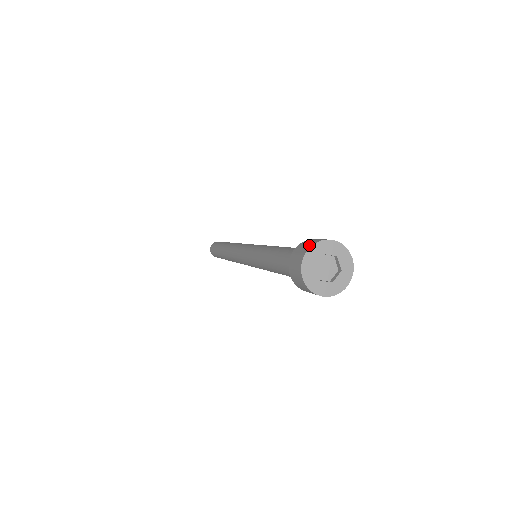
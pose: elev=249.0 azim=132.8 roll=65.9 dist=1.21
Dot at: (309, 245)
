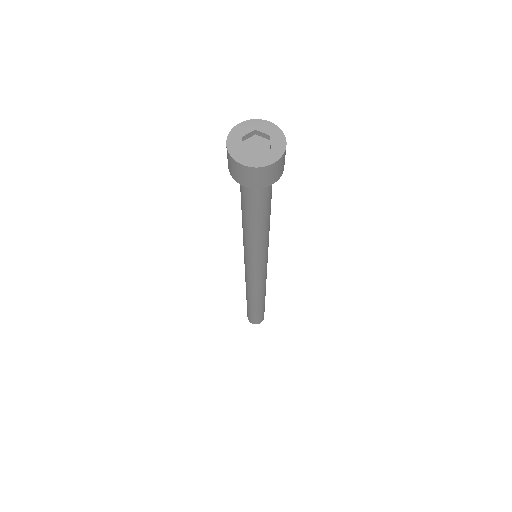
Dot at: (226, 143)
